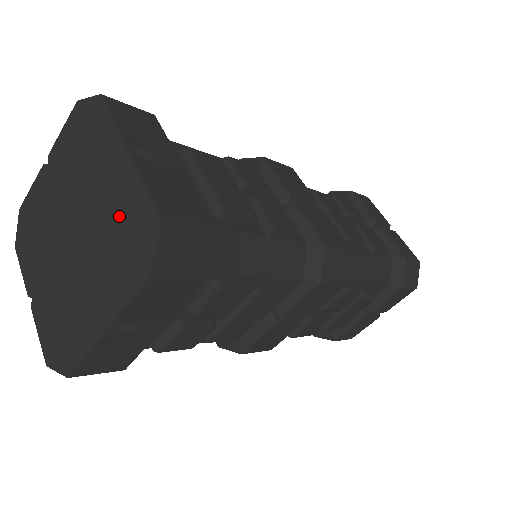
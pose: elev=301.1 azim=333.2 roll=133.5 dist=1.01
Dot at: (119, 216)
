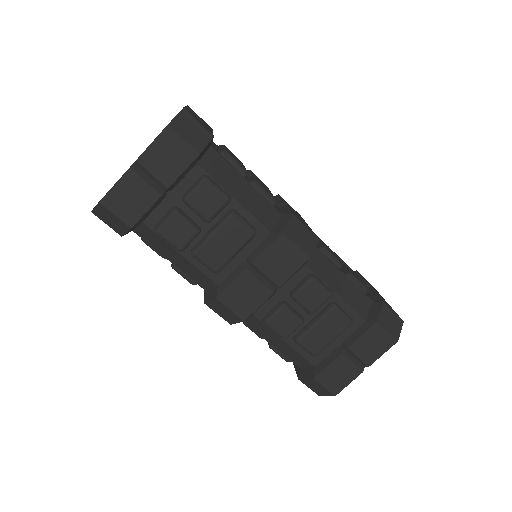
Dot at: occluded
